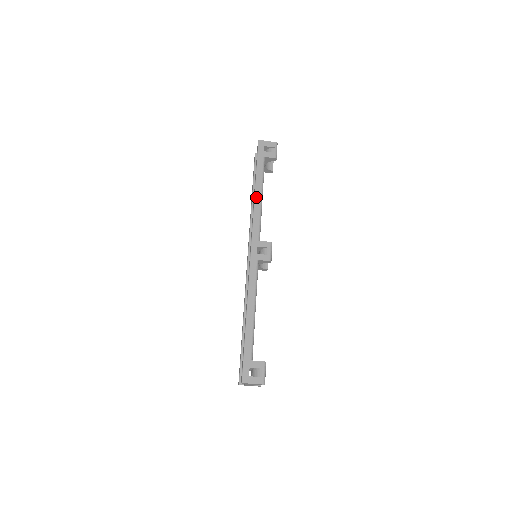
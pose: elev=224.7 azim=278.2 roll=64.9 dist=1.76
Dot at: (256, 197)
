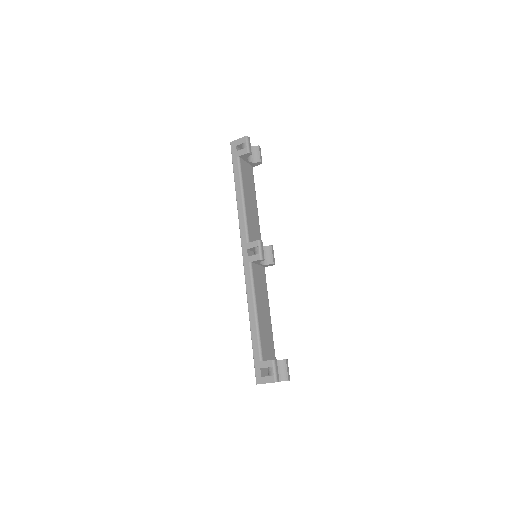
Dot at: (238, 201)
